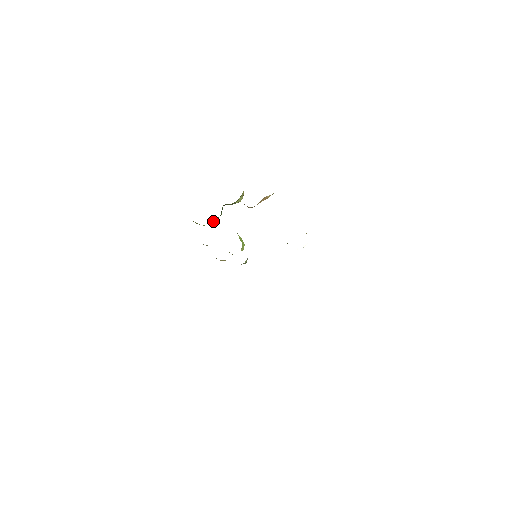
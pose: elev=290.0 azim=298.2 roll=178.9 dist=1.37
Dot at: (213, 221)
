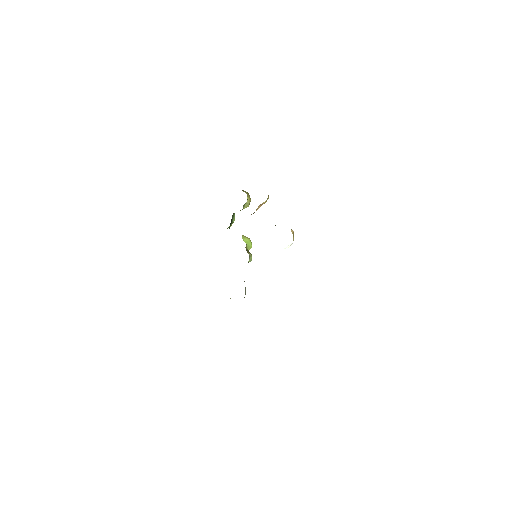
Dot at: (228, 227)
